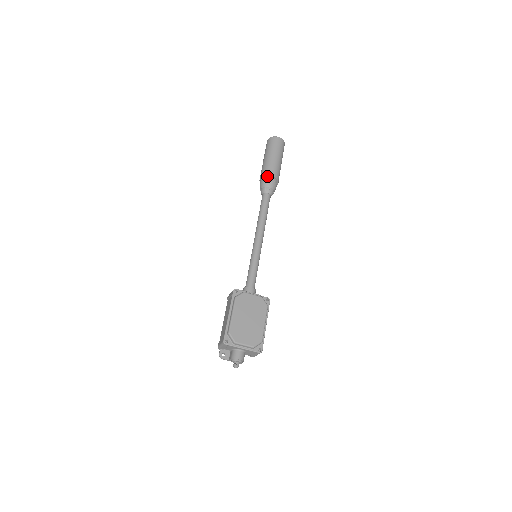
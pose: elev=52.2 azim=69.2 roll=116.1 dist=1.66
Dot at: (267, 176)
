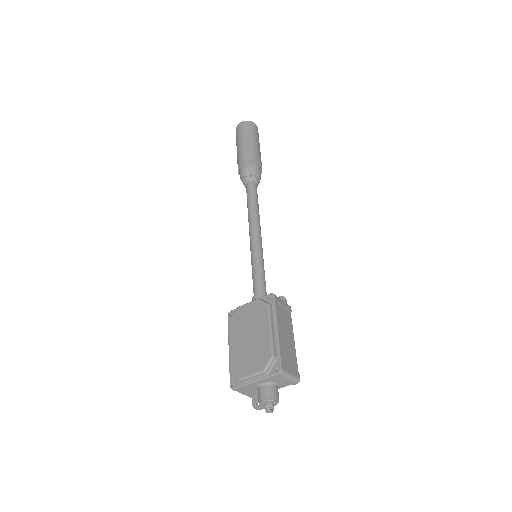
Dot at: (239, 168)
